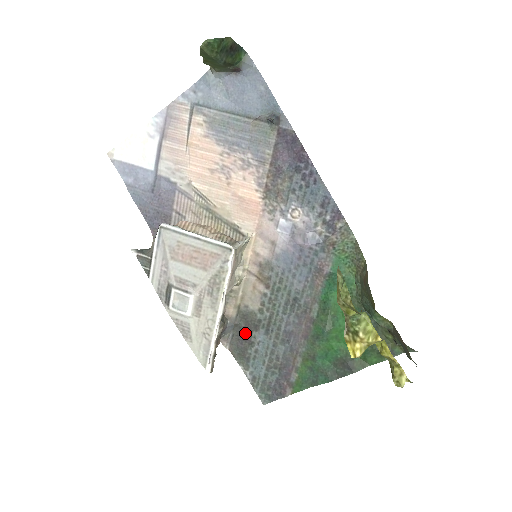
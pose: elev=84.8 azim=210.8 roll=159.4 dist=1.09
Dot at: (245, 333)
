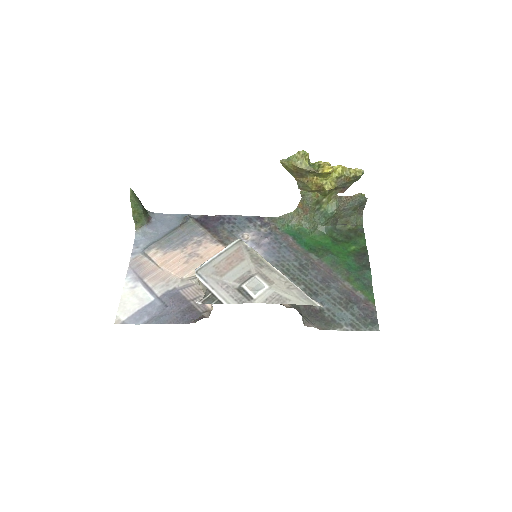
Dot at: (310, 309)
